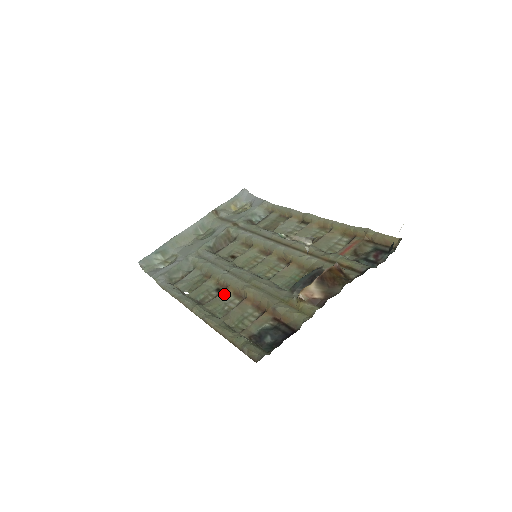
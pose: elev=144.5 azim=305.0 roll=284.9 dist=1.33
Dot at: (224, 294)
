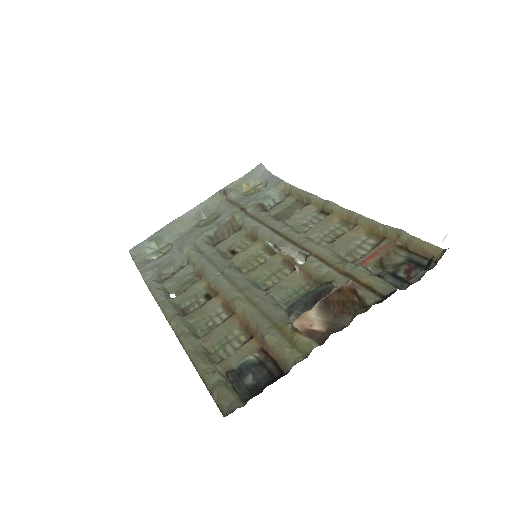
Dot at: (212, 304)
